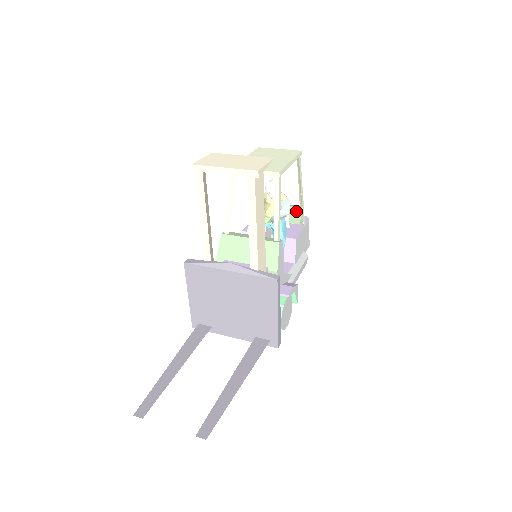
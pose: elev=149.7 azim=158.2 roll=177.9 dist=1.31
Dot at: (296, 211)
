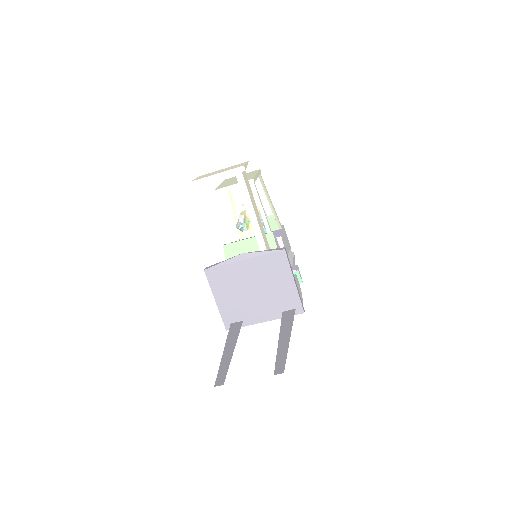
Dot at: (271, 219)
